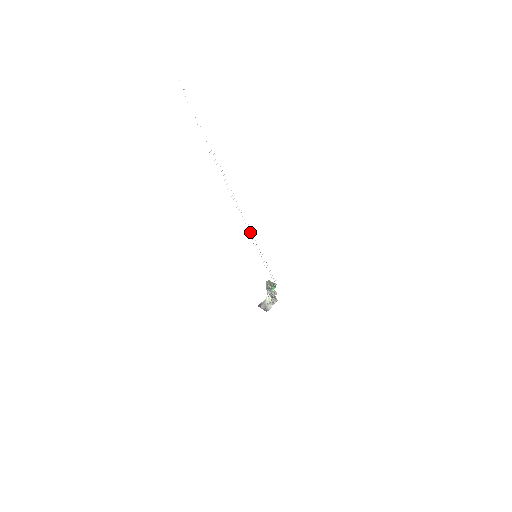
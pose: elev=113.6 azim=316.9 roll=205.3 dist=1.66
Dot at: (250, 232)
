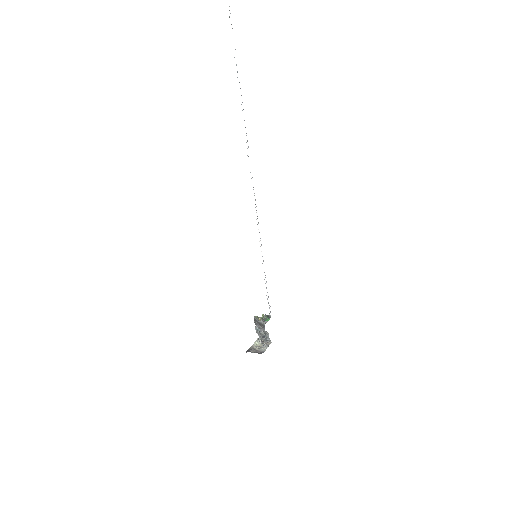
Dot at: (256, 212)
